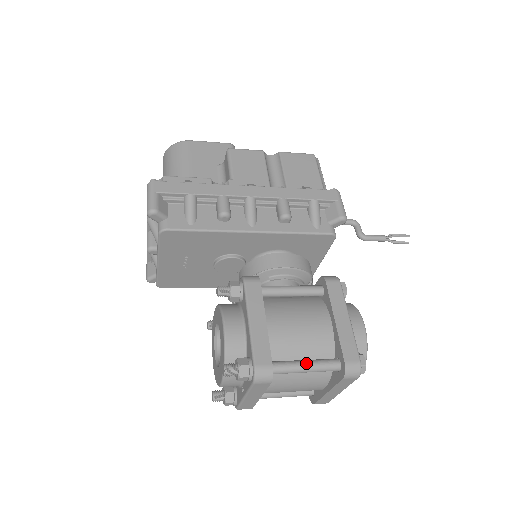
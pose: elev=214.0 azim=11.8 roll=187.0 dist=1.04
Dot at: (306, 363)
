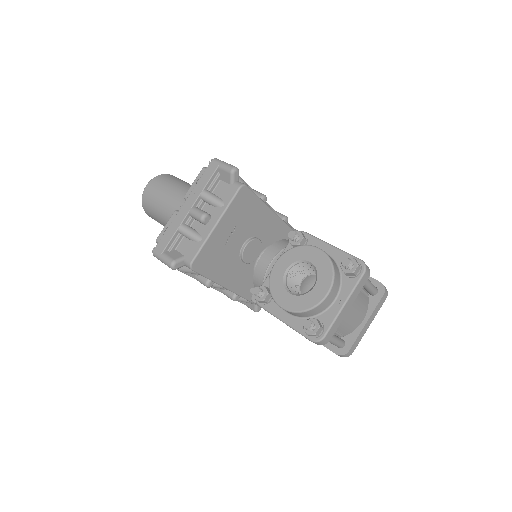
Dot at: occluded
